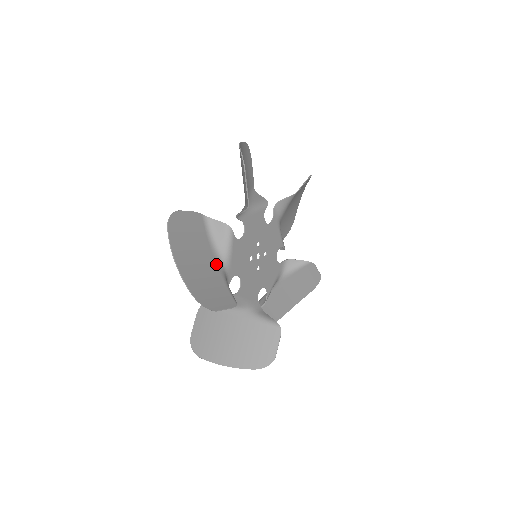
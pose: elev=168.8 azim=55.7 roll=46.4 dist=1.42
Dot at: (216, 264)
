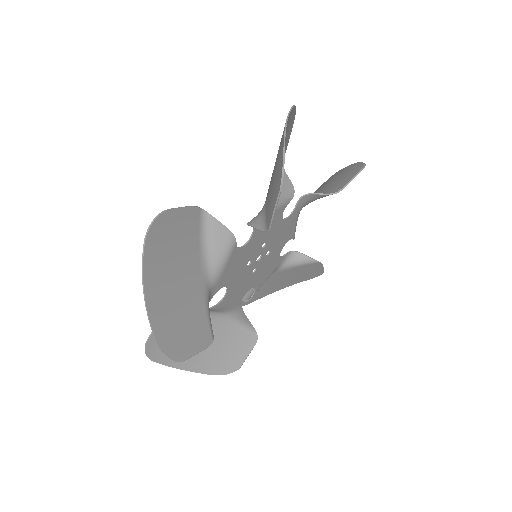
Dot at: (201, 281)
